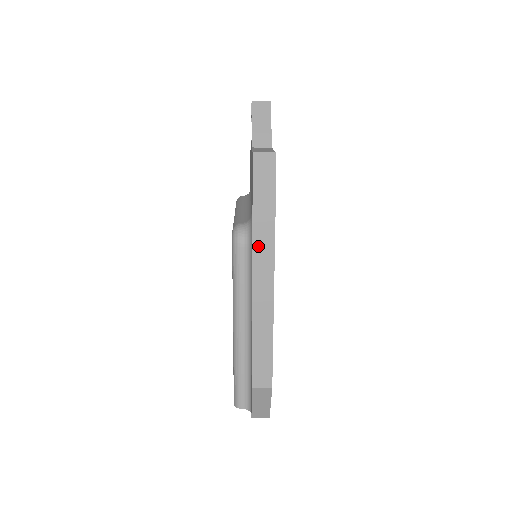
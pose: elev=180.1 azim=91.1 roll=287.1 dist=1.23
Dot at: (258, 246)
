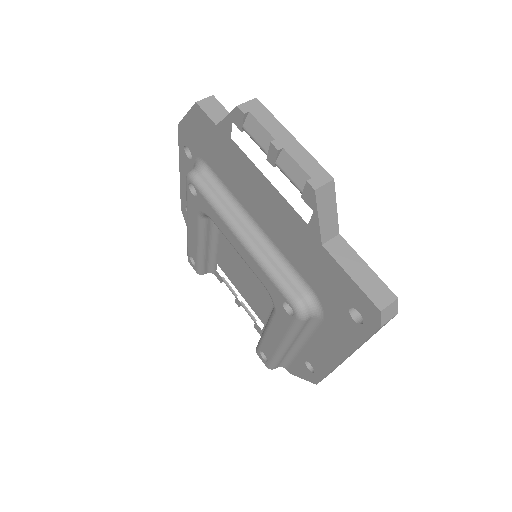
Dot at: occluded
